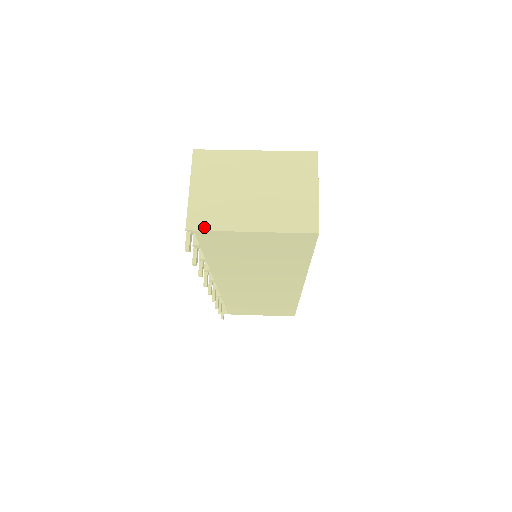
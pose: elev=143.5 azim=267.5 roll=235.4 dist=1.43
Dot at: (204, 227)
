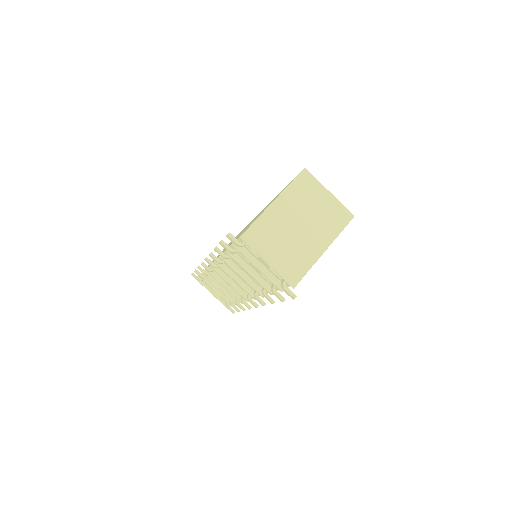
Dot at: (301, 276)
